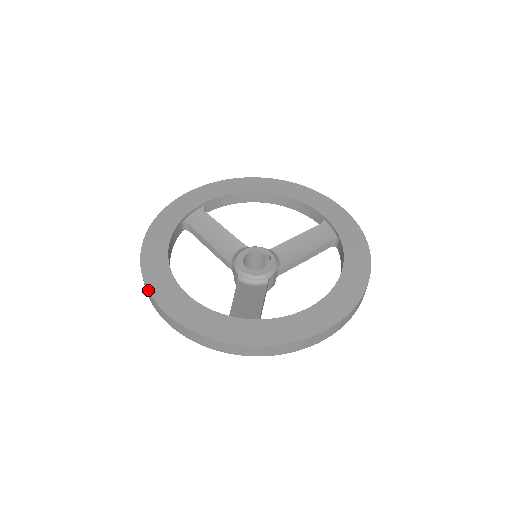
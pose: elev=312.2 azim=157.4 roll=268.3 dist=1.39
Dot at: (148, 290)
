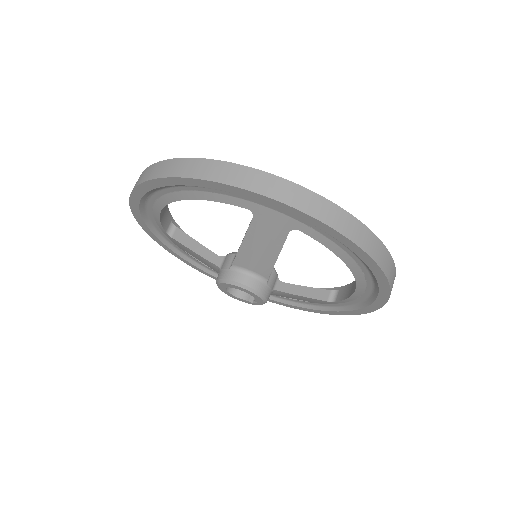
Dot at: (160, 161)
